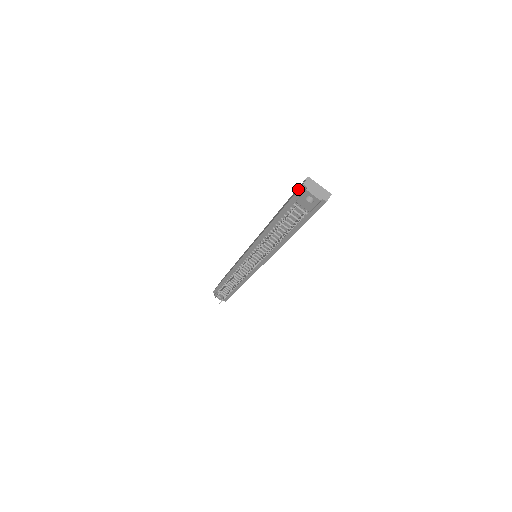
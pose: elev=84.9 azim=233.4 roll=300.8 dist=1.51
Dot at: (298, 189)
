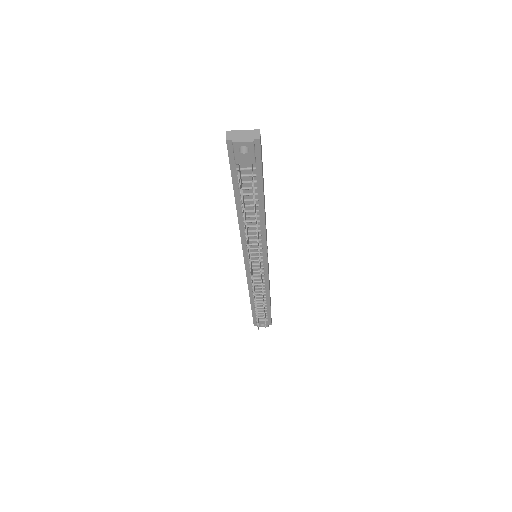
Dot at: occluded
